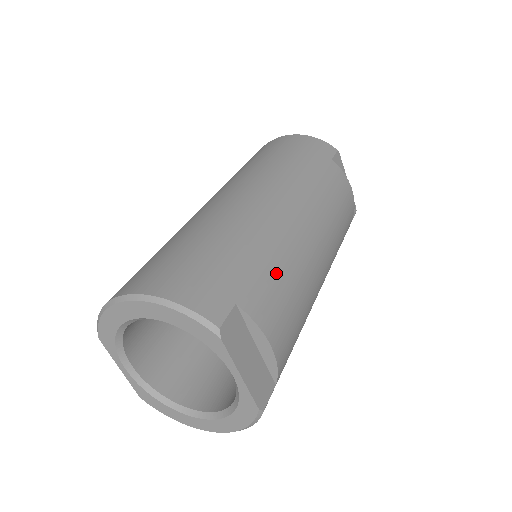
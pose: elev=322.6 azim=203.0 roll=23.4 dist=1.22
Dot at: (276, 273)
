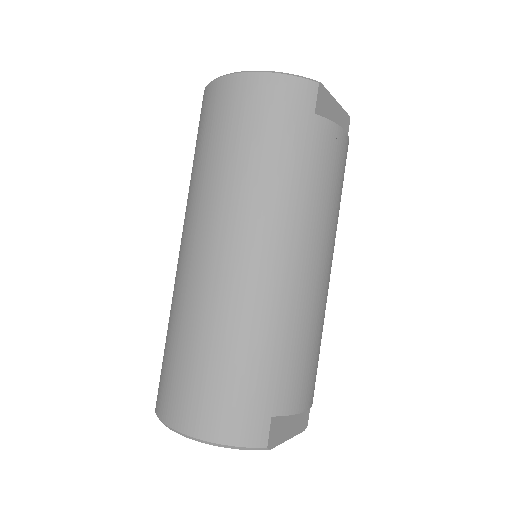
Dot at: (294, 353)
